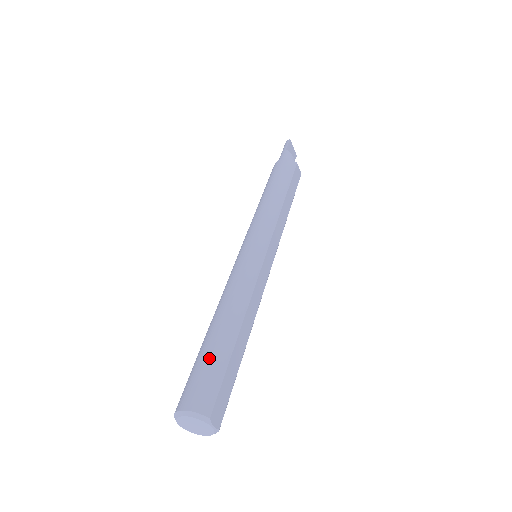
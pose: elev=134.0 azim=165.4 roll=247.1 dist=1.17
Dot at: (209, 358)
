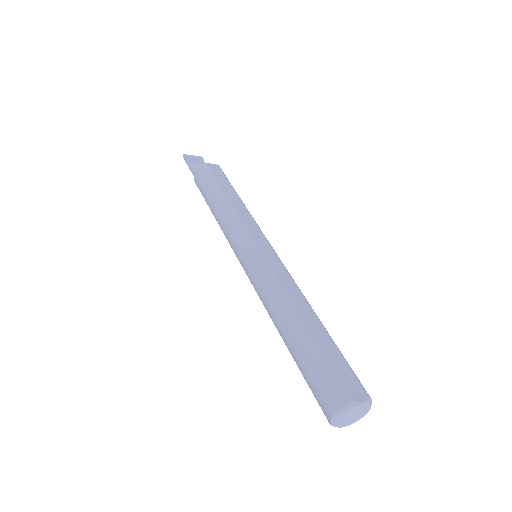
Dot at: (306, 363)
